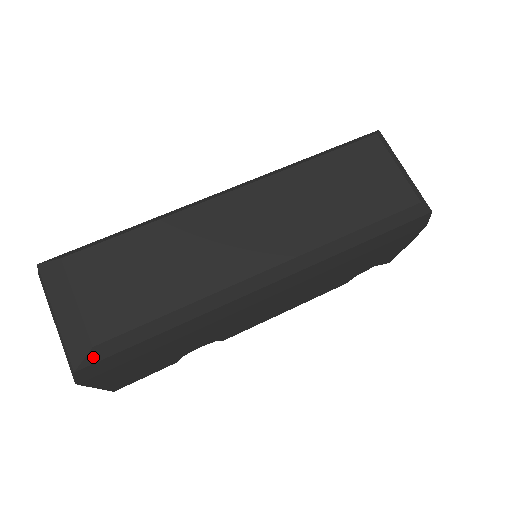
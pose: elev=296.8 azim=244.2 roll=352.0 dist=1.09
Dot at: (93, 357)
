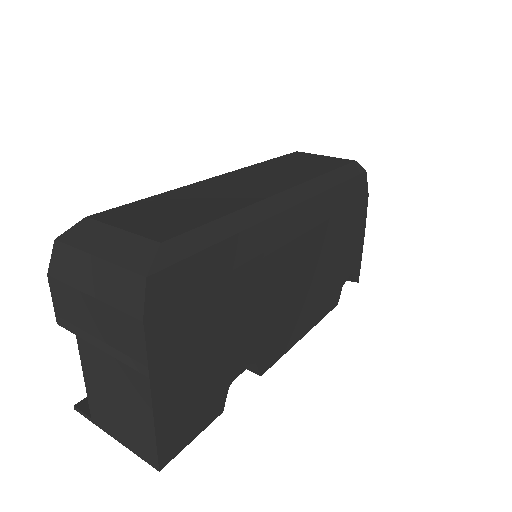
Dot at: (163, 258)
